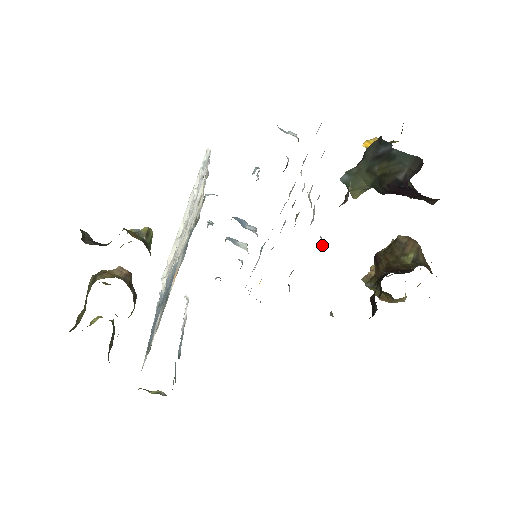
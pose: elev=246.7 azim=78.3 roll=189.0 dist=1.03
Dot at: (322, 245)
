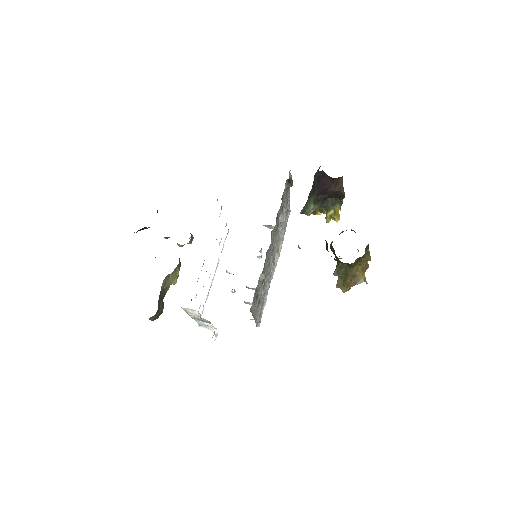
Dot at: occluded
